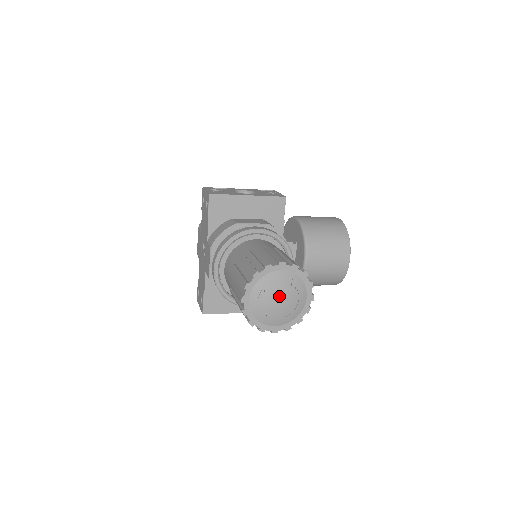
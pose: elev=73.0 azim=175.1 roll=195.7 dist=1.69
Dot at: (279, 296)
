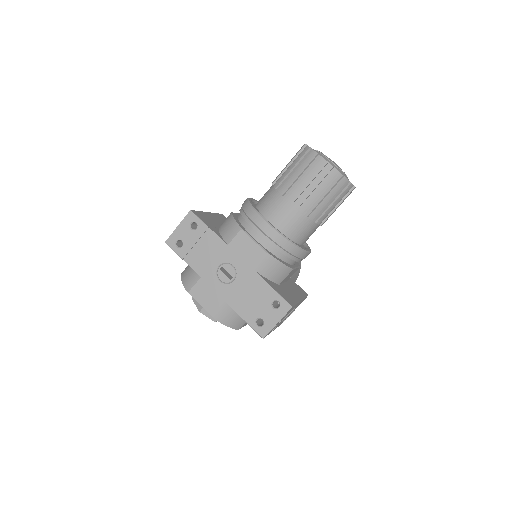
Dot at: occluded
